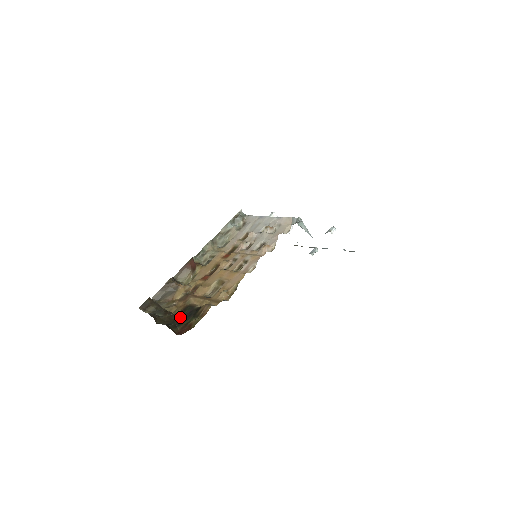
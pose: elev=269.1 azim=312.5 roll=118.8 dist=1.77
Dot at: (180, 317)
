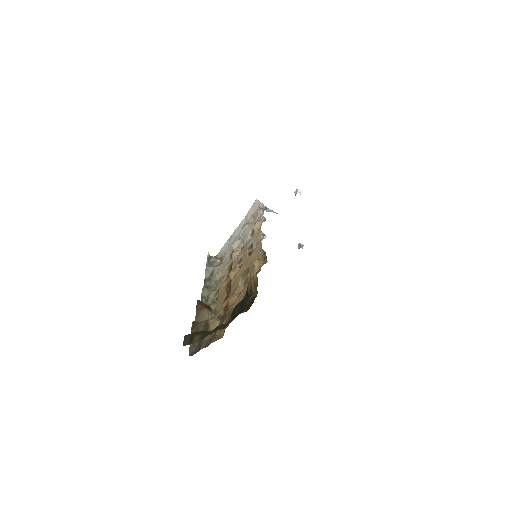
Dot at: (235, 317)
